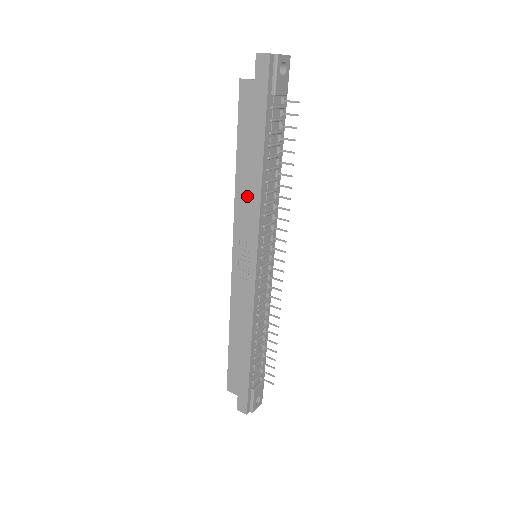
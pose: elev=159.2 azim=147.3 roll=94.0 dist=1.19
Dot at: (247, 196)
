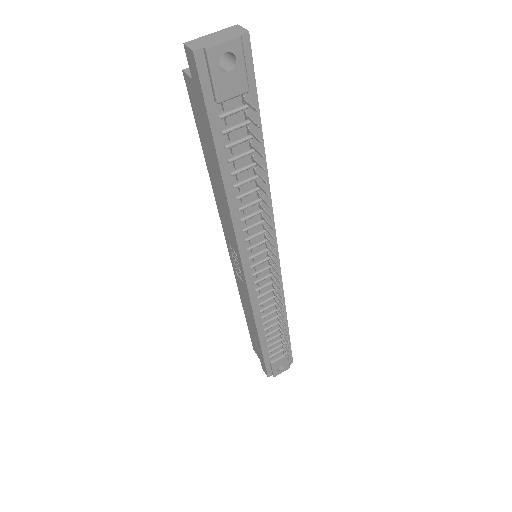
Dot at: (222, 206)
